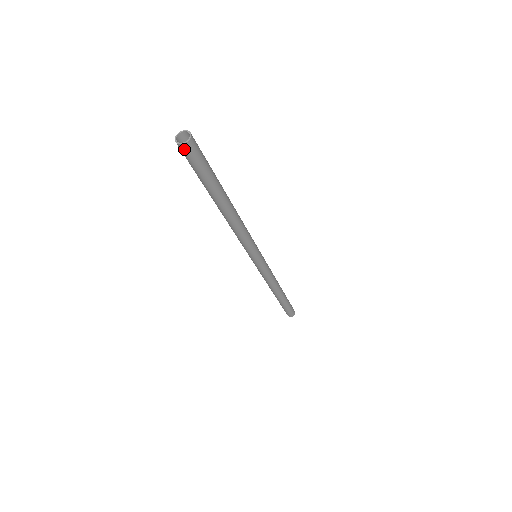
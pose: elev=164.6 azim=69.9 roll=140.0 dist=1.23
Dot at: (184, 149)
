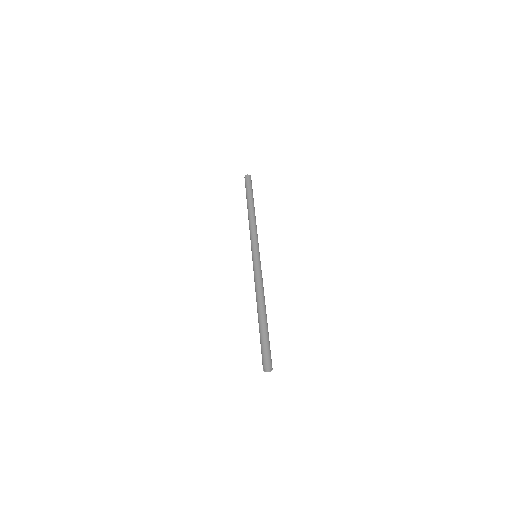
Dot at: (245, 178)
